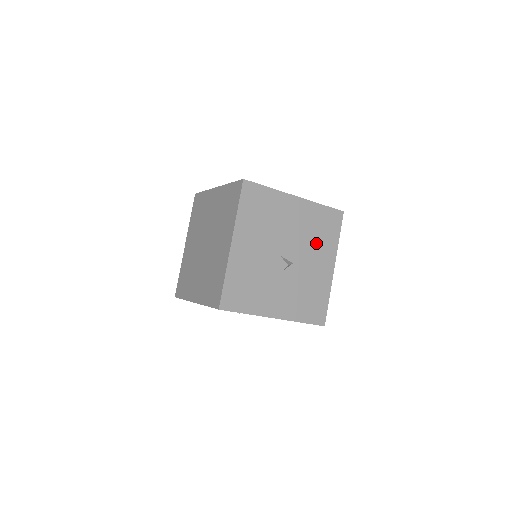
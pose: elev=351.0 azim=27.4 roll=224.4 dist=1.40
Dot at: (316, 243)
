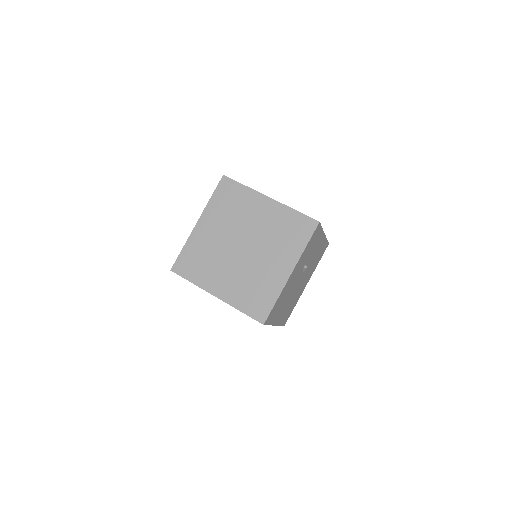
Dot at: occluded
